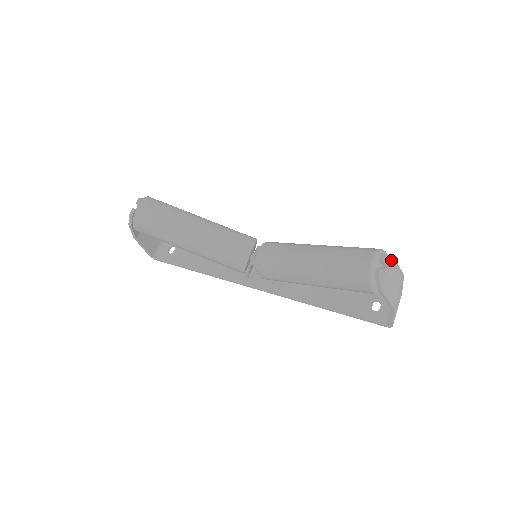
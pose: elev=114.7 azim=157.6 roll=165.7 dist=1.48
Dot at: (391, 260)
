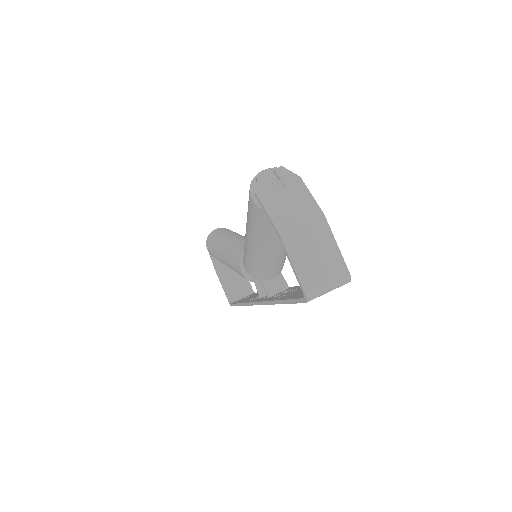
Dot at: (295, 180)
